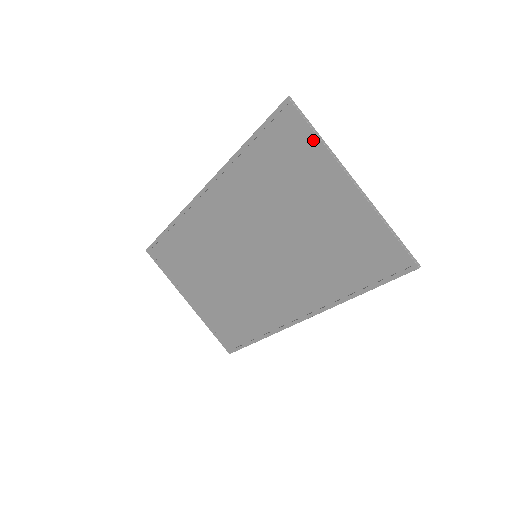
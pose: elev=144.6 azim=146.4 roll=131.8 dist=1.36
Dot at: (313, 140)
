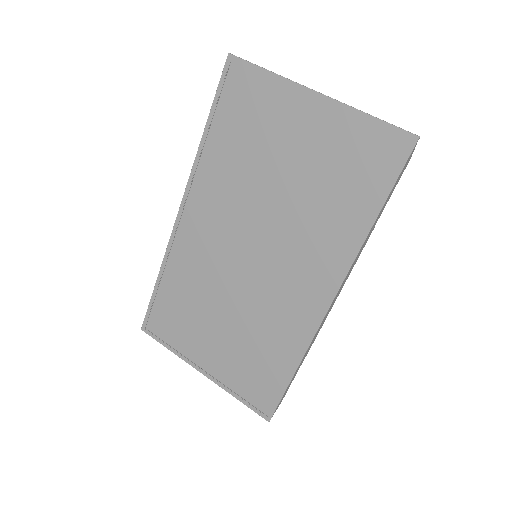
Dot at: (264, 78)
